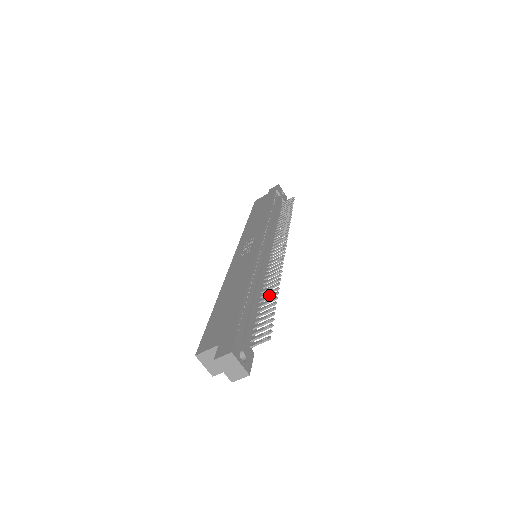
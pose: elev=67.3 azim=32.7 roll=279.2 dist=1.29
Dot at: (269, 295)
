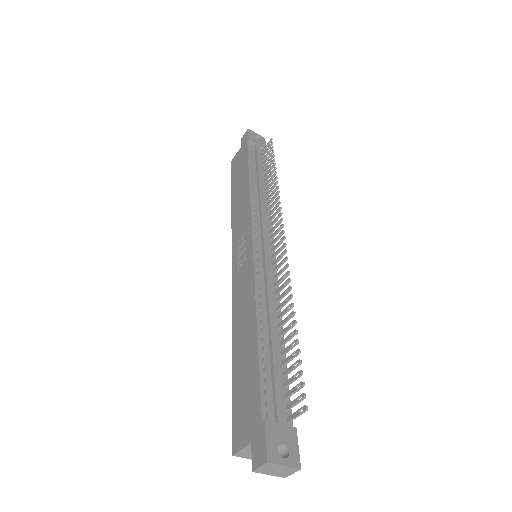
Dot at: (287, 326)
